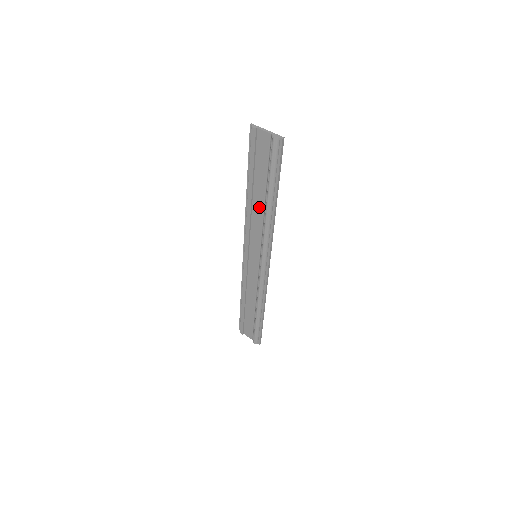
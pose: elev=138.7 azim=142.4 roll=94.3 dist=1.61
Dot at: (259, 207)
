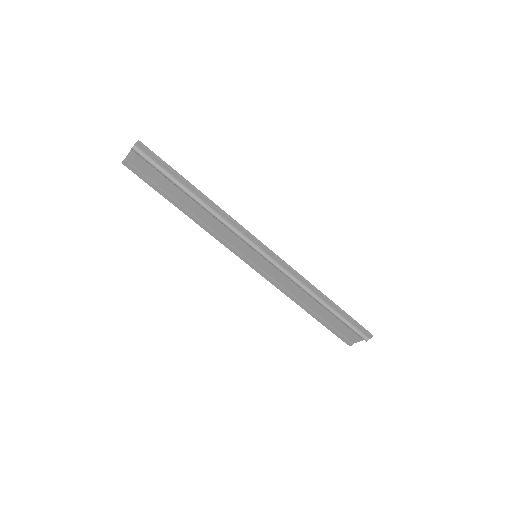
Dot at: (201, 213)
